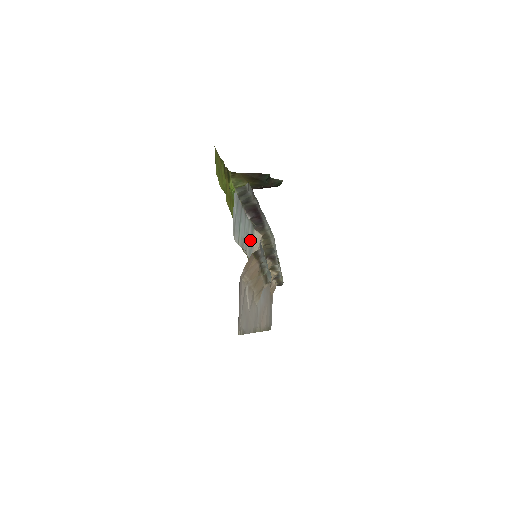
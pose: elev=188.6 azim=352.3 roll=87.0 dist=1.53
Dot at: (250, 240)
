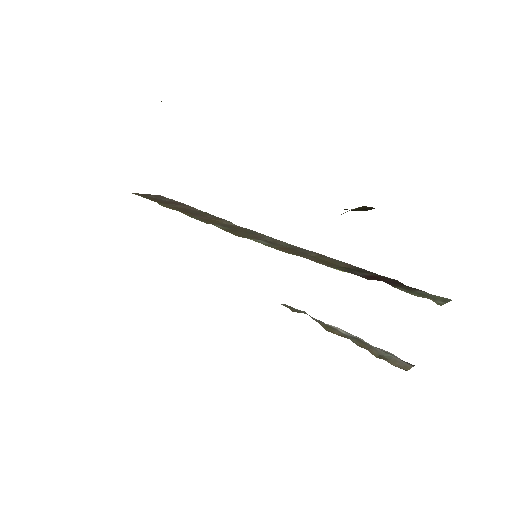
Dot at: occluded
